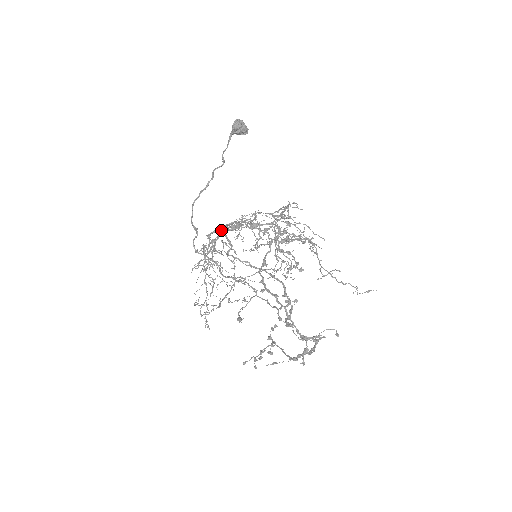
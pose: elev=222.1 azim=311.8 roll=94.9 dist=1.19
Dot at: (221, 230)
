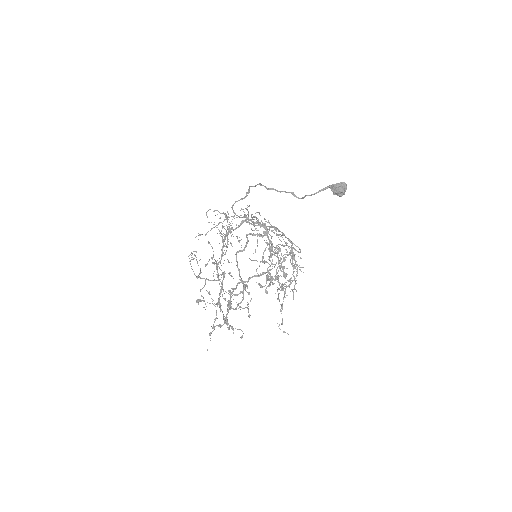
Dot at: (250, 234)
